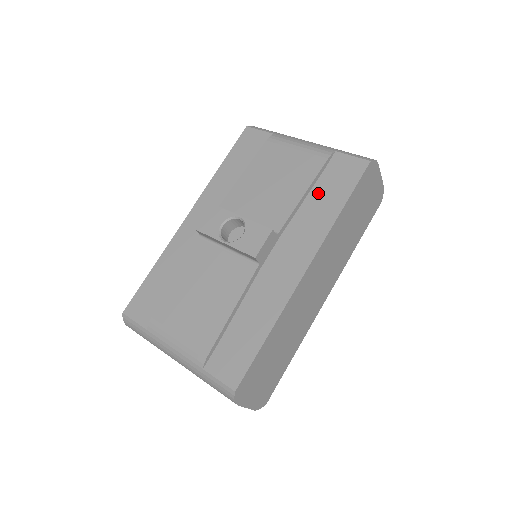
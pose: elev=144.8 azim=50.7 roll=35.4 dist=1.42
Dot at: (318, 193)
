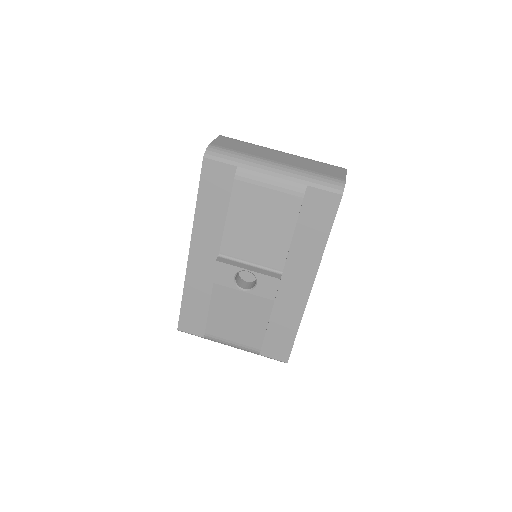
Dot at: (303, 228)
